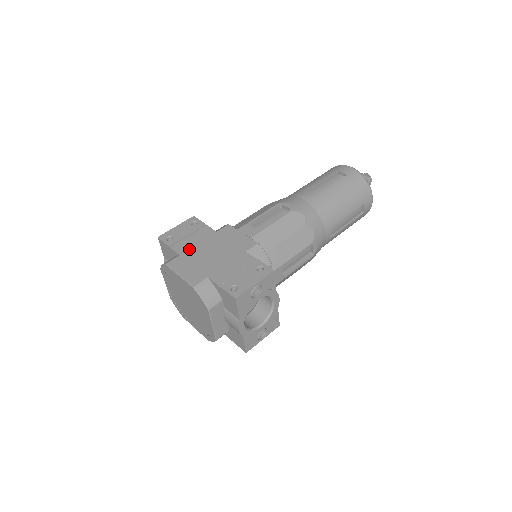
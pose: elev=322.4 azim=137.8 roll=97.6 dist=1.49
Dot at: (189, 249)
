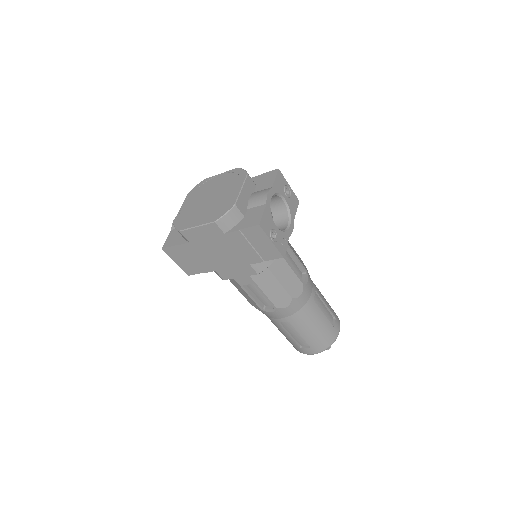
Dot at: occluded
